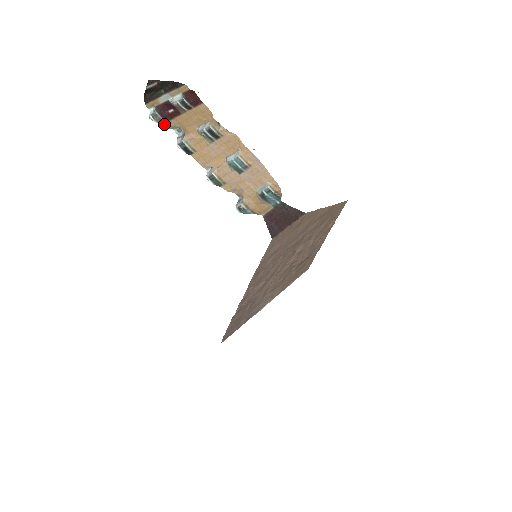
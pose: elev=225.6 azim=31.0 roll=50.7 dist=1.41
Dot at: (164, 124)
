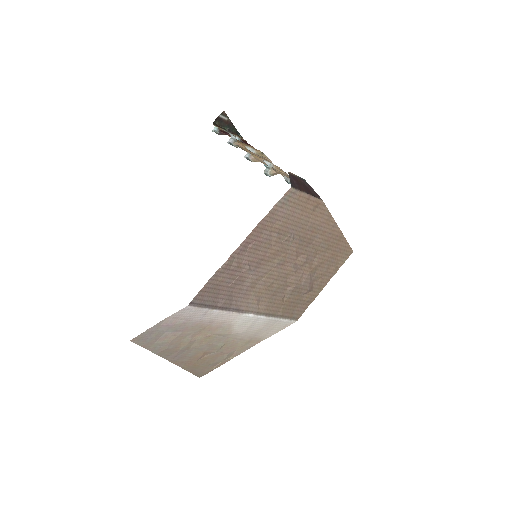
Dot at: occluded
